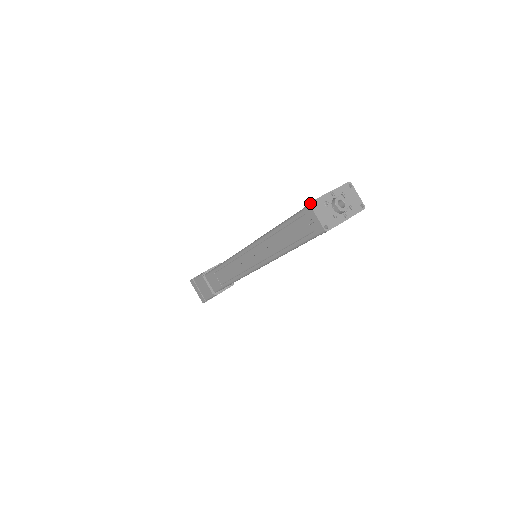
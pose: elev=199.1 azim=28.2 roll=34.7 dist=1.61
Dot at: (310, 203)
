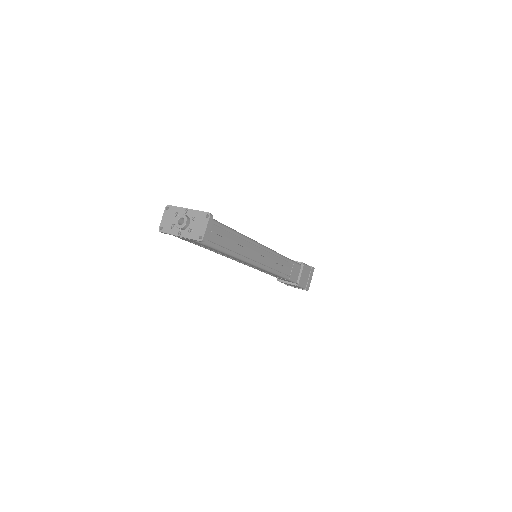
Dot at: (167, 205)
